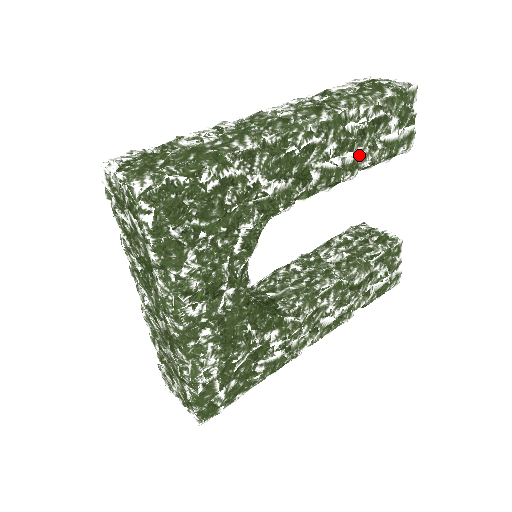
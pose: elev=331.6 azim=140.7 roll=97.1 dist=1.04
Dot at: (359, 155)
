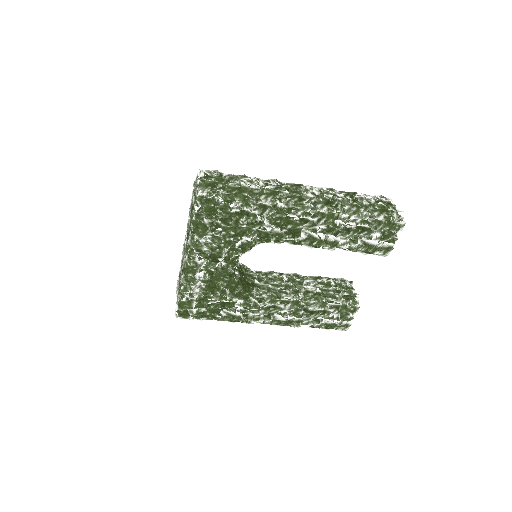
Dot at: (340, 240)
